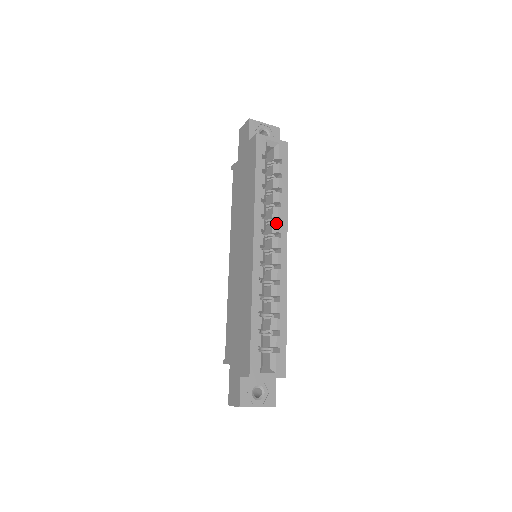
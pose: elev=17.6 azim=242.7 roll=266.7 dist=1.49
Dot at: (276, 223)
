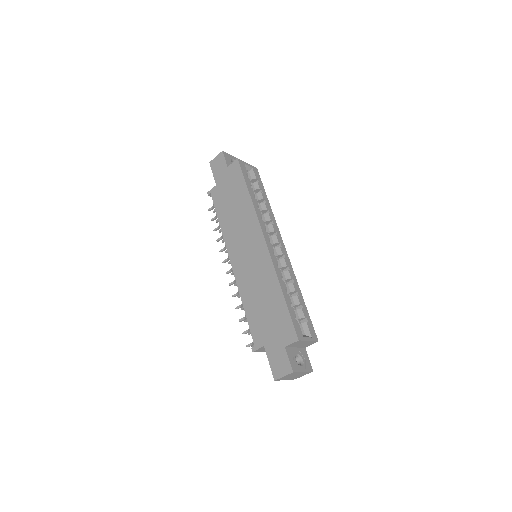
Dot at: (271, 225)
